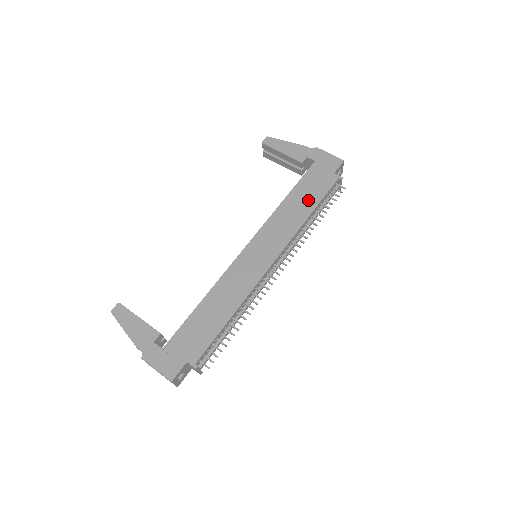
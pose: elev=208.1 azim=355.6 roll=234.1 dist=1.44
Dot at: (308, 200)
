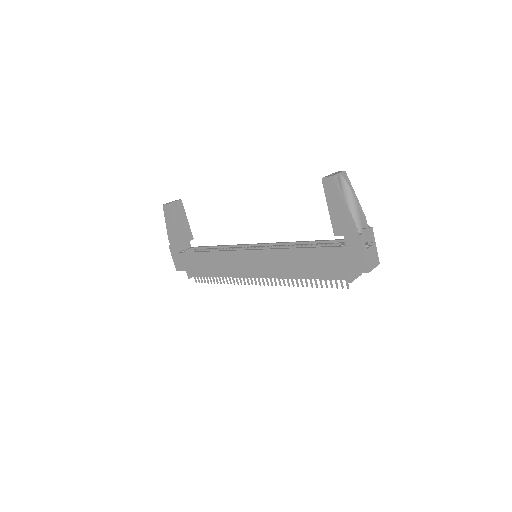
Dot at: (309, 268)
